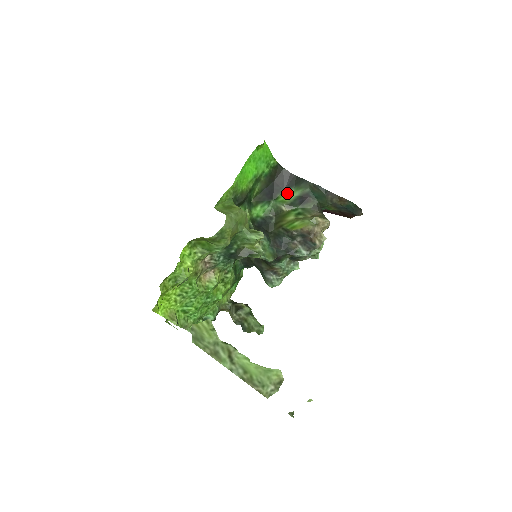
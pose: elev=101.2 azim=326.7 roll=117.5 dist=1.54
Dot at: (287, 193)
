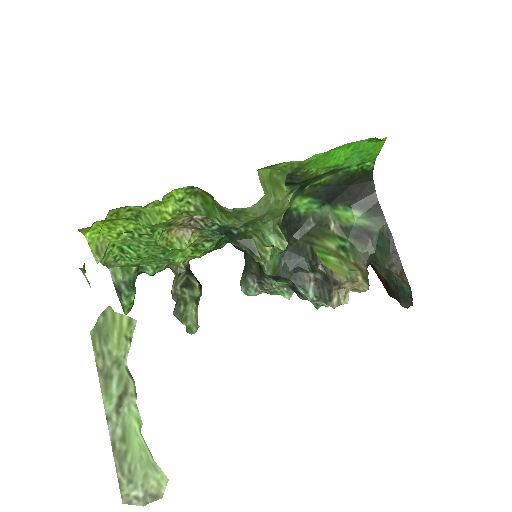
Dot at: (351, 211)
